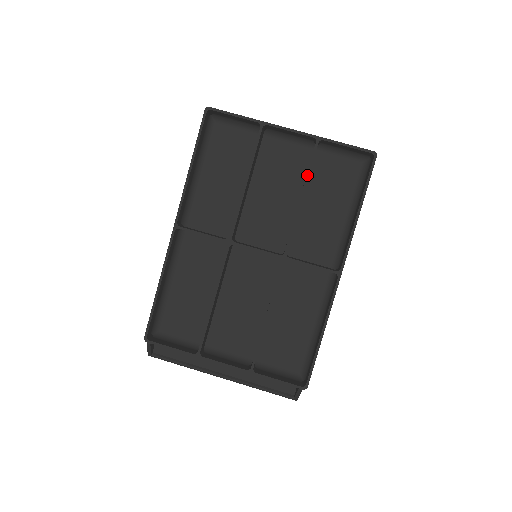
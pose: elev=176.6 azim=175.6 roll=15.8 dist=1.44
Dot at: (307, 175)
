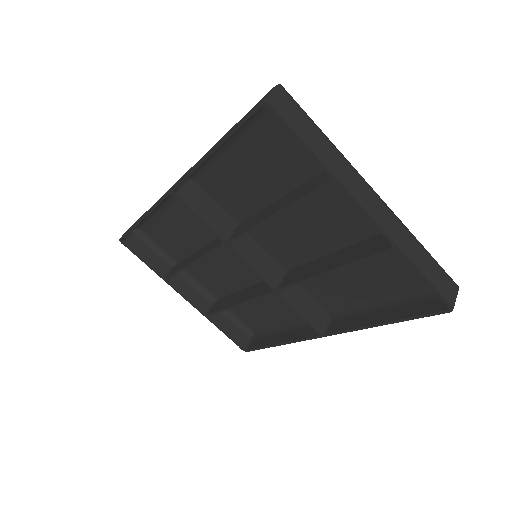
Dot at: (350, 264)
